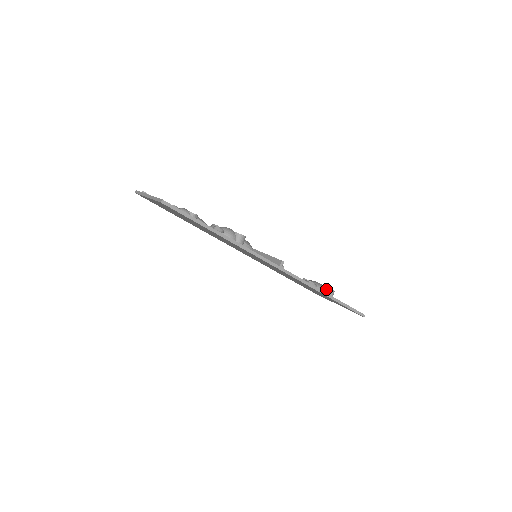
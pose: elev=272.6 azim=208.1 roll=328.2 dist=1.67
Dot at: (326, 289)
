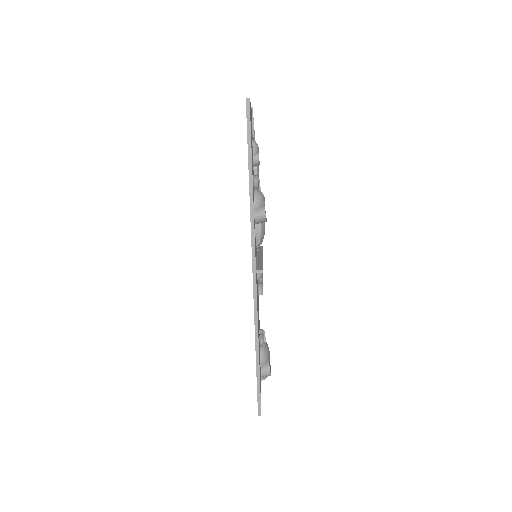
Dot at: (267, 363)
